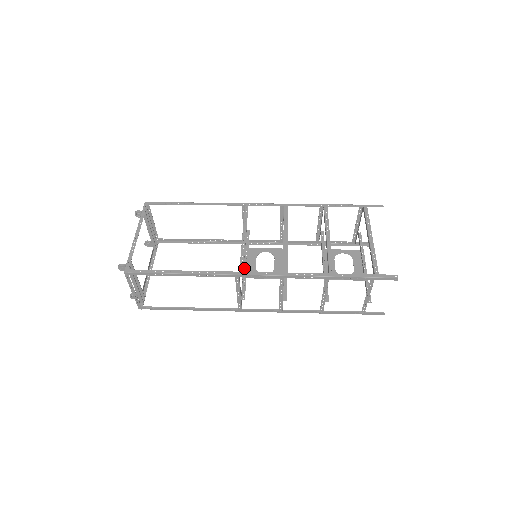
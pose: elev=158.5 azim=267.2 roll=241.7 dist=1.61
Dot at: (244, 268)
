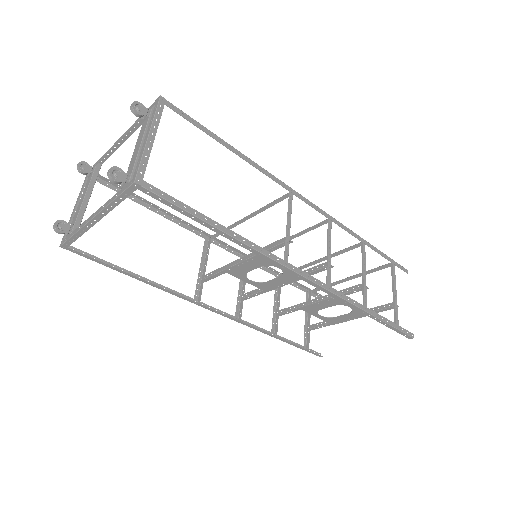
Dot at: (249, 258)
